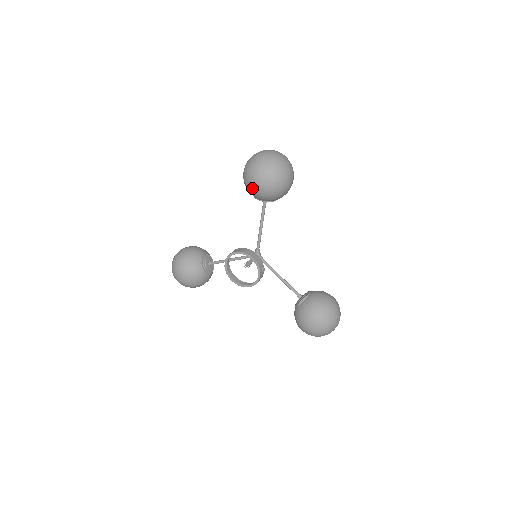
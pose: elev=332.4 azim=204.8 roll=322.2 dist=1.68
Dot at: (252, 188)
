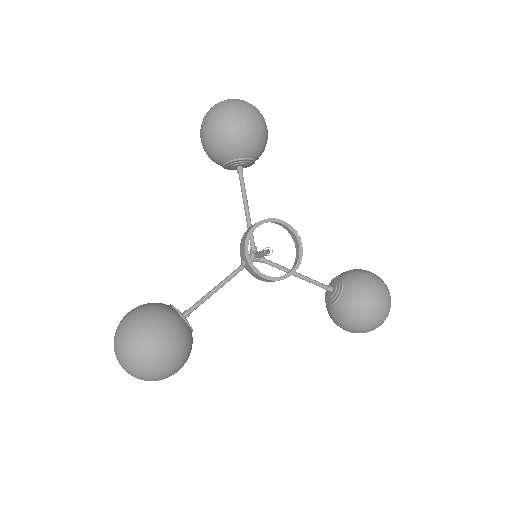
Dot at: (238, 132)
